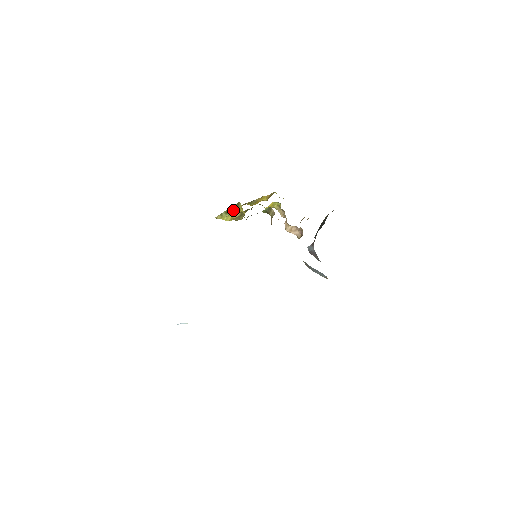
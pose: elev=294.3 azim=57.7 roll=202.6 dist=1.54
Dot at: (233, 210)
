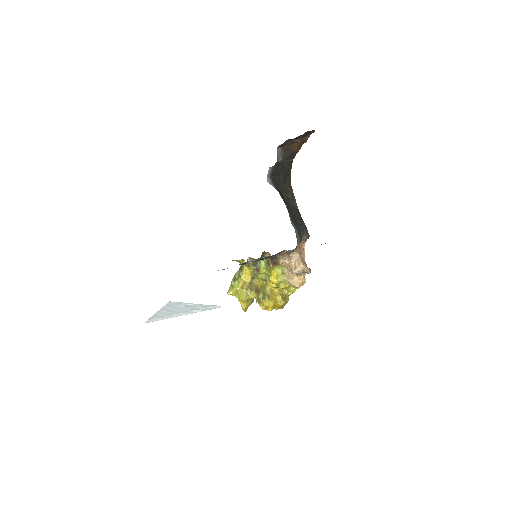
Dot at: (239, 275)
